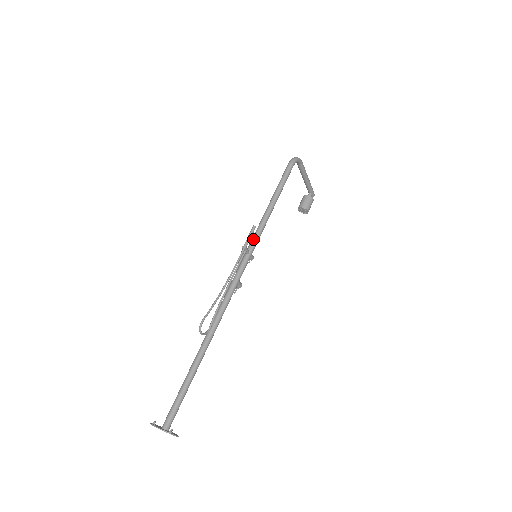
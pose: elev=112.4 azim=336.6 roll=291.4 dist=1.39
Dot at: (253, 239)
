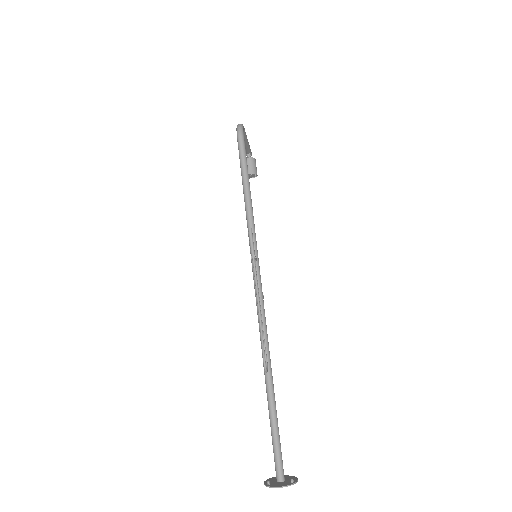
Dot at: occluded
